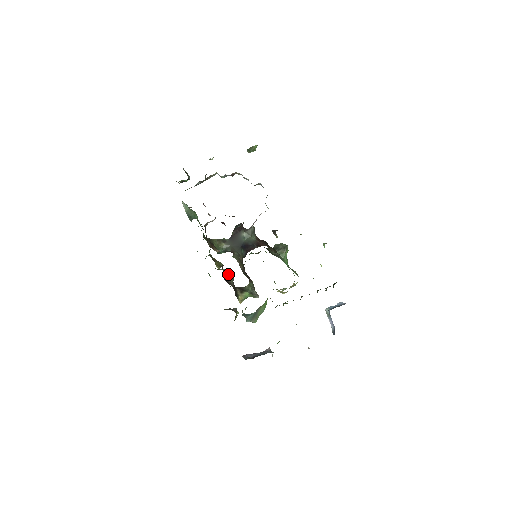
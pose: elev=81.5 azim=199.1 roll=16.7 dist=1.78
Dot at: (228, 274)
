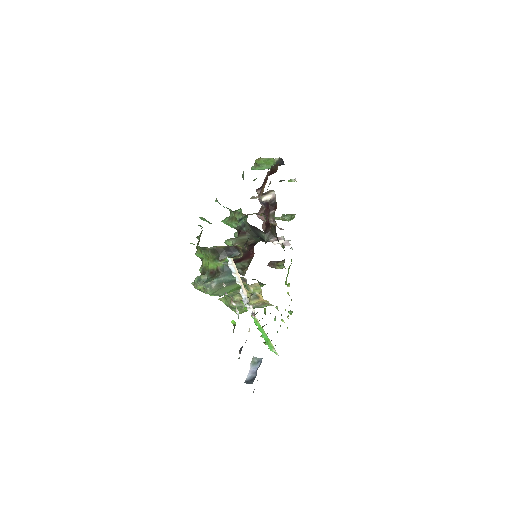
Dot at: occluded
